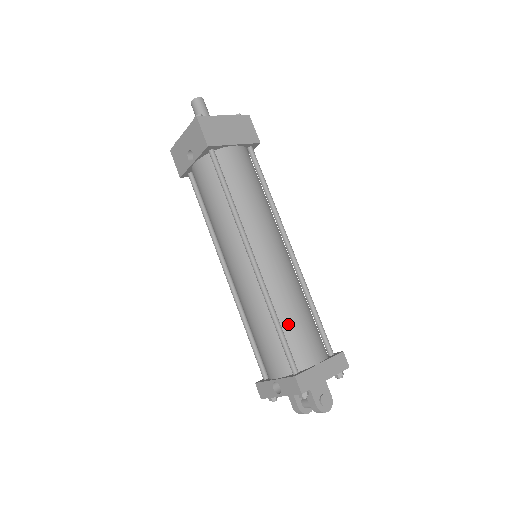
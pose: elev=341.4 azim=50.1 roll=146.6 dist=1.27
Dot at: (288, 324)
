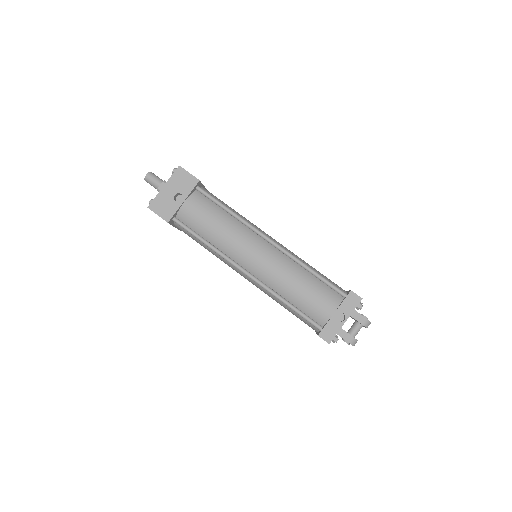
Dot at: occluded
